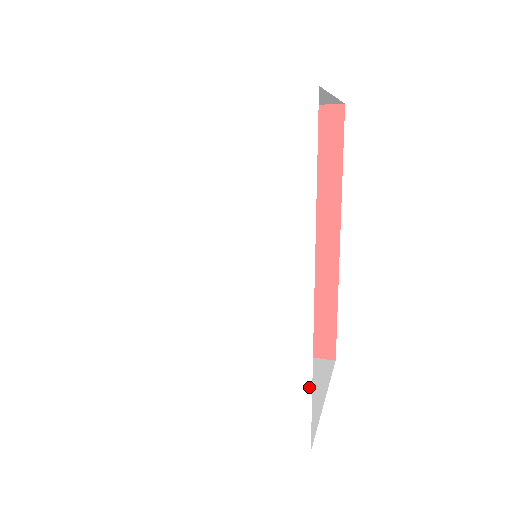
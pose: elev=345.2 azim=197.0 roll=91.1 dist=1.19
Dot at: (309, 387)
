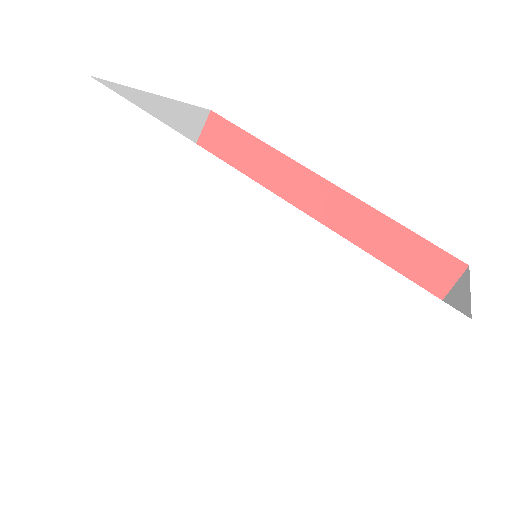
Dot at: (368, 259)
